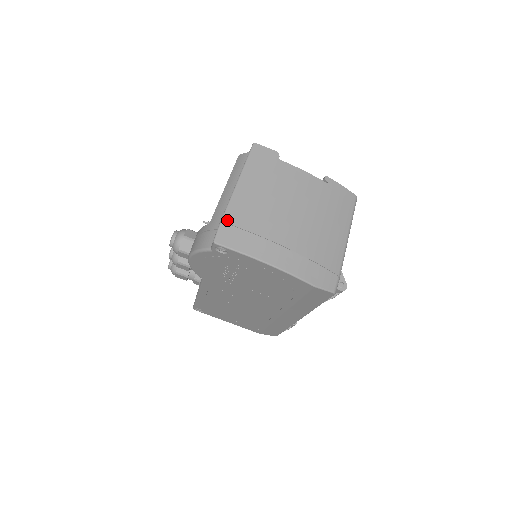
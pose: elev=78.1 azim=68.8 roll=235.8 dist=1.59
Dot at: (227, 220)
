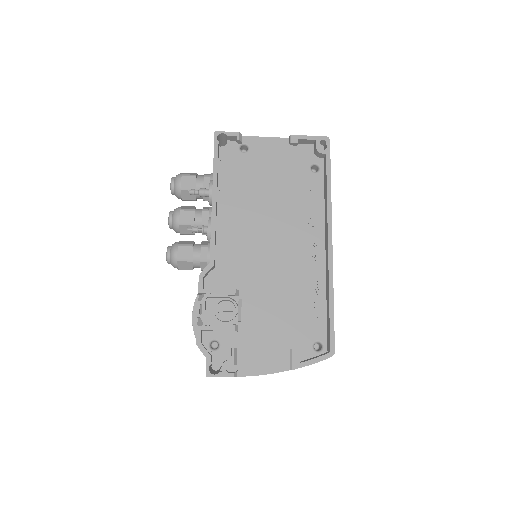
Dot at: occluded
